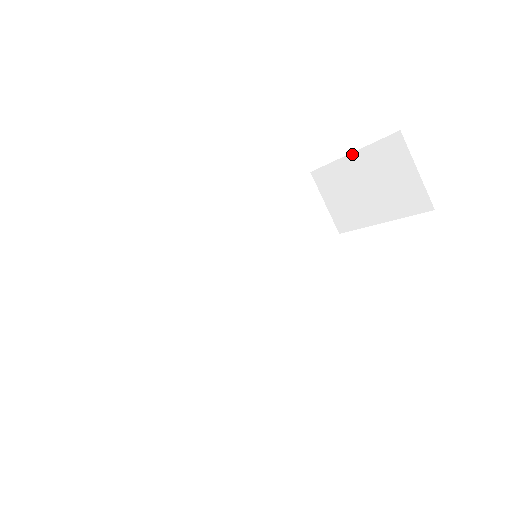
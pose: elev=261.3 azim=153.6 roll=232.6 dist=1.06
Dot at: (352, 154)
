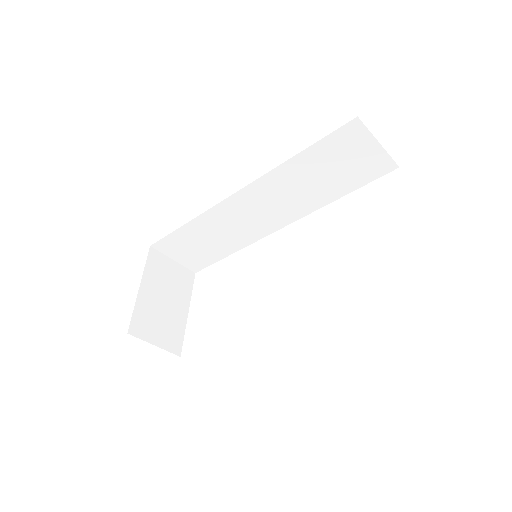
Dot at: occluded
